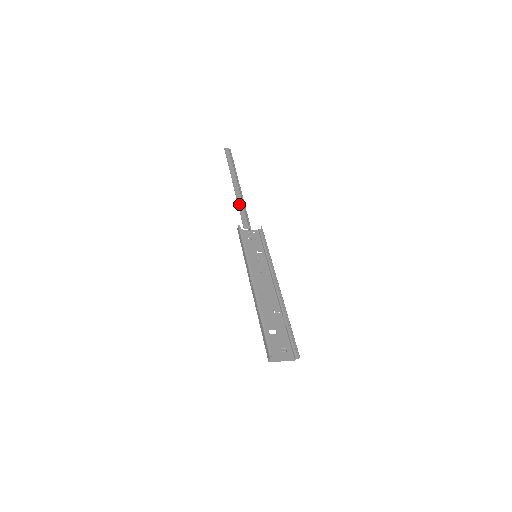
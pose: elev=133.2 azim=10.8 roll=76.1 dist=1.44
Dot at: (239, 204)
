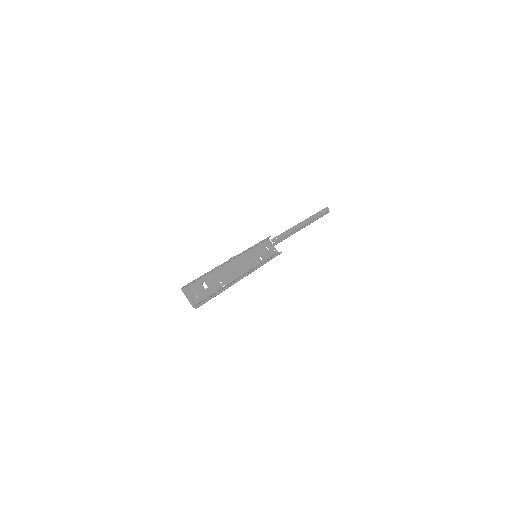
Dot at: (288, 230)
